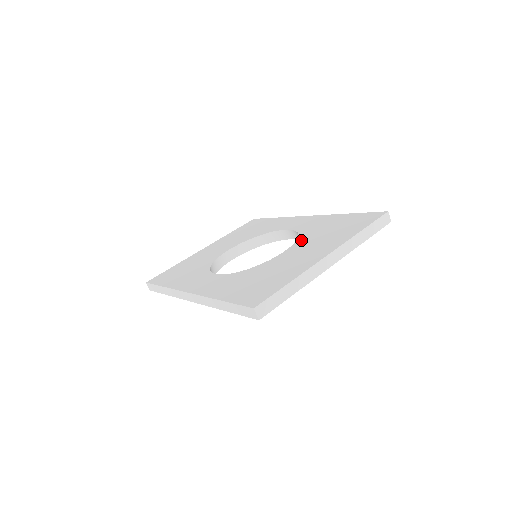
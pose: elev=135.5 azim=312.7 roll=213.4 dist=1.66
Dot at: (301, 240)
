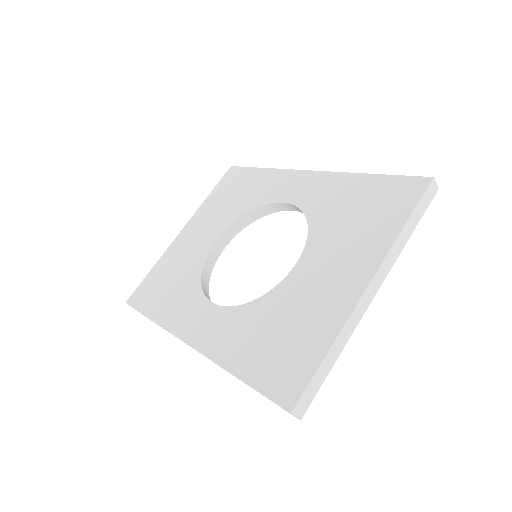
Dot at: (315, 236)
